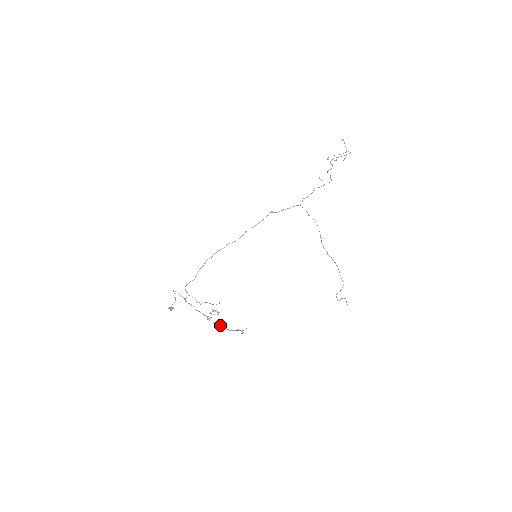
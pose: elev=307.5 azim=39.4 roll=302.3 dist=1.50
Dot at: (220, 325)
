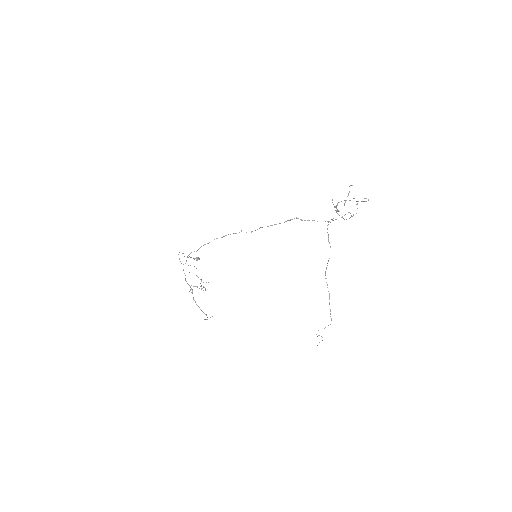
Dot at: (195, 302)
